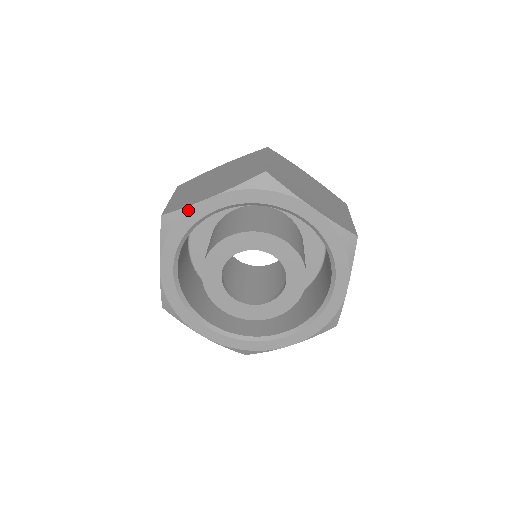
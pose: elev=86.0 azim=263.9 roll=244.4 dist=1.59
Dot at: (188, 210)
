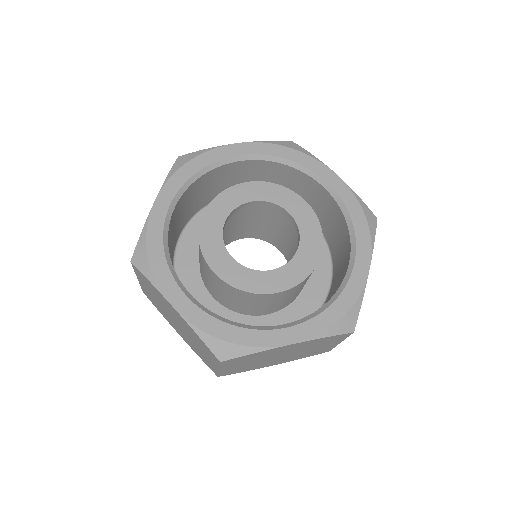
Dot at: (211, 149)
